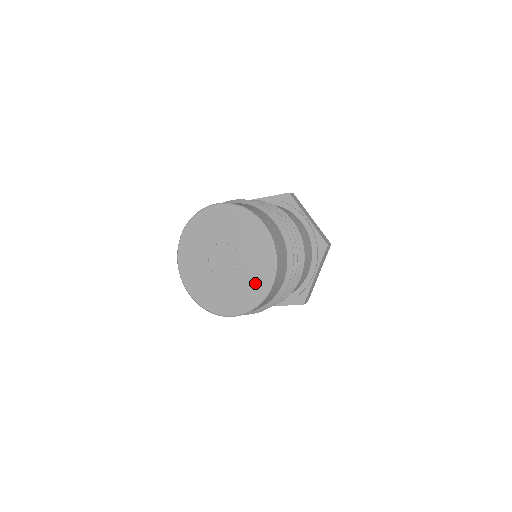
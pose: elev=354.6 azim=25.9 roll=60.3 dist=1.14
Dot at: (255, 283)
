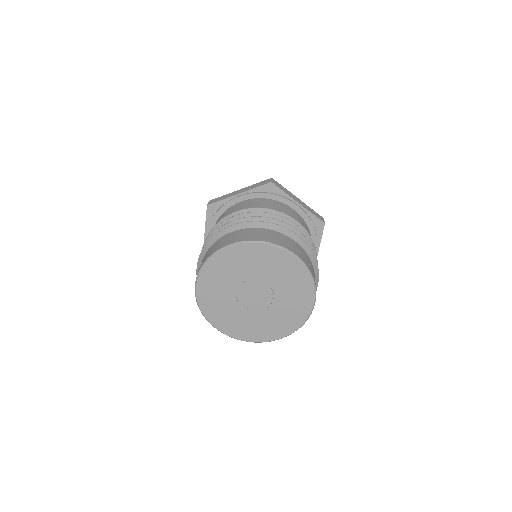
Dot at: (296, 307)
